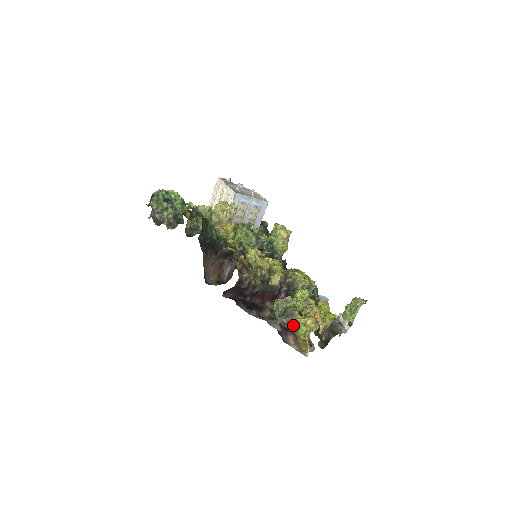
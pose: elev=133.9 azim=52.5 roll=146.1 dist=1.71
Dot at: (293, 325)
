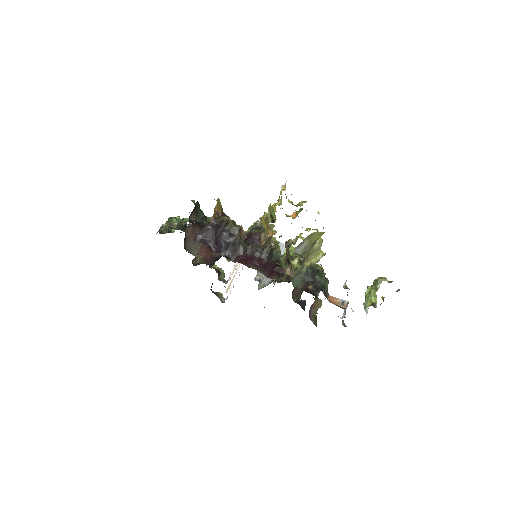
Dot at: occluded
